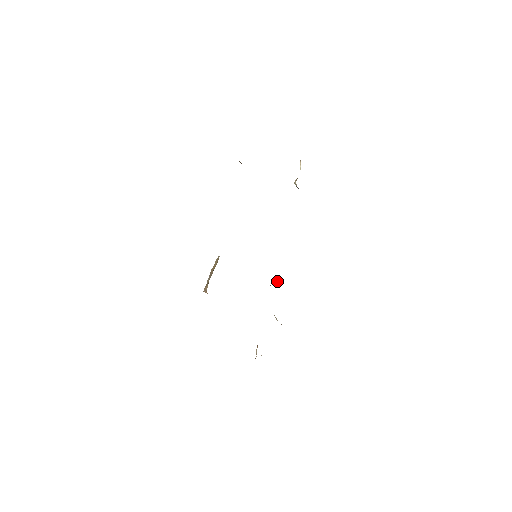
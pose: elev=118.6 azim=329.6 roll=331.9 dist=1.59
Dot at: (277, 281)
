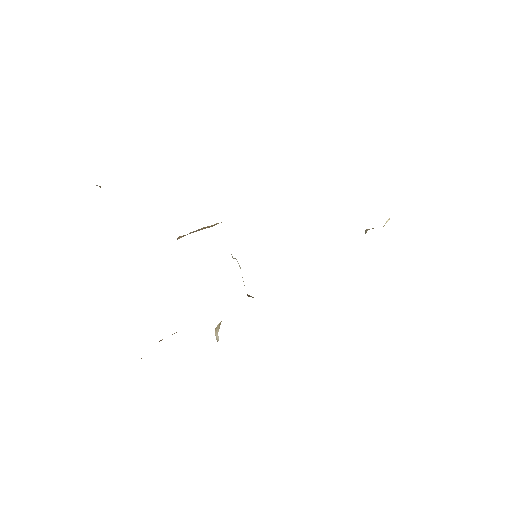
Dot at: (253, 297)
